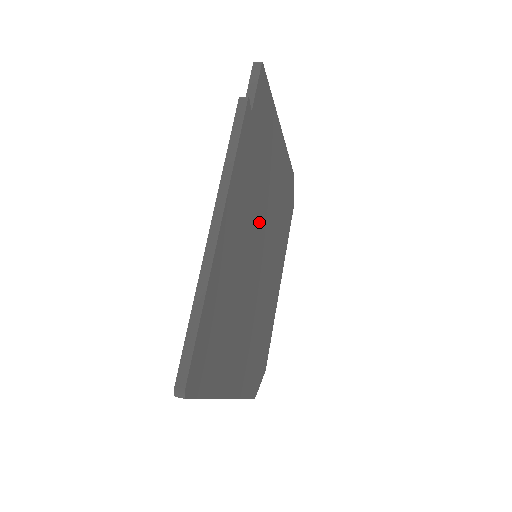
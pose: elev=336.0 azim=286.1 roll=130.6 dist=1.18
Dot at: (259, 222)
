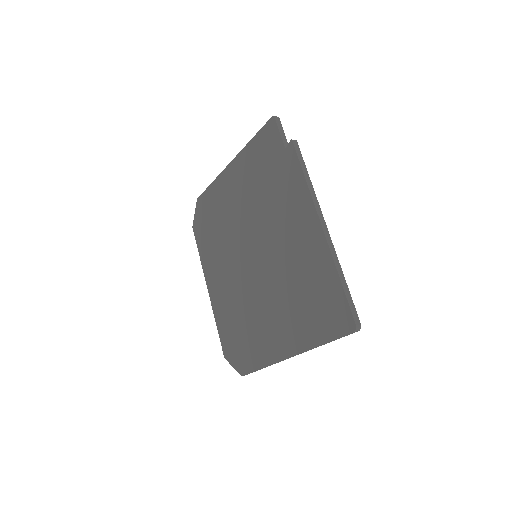
Dot at: occluded
